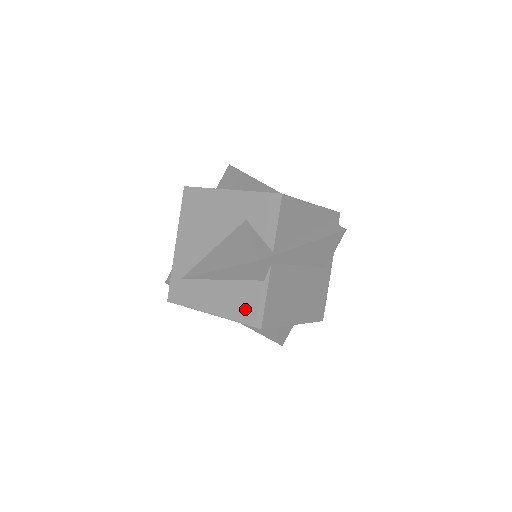
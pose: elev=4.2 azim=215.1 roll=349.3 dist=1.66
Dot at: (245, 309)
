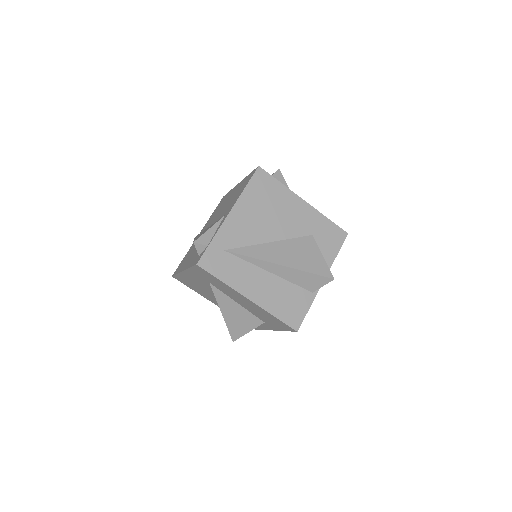
Dot at: (288, 309)
